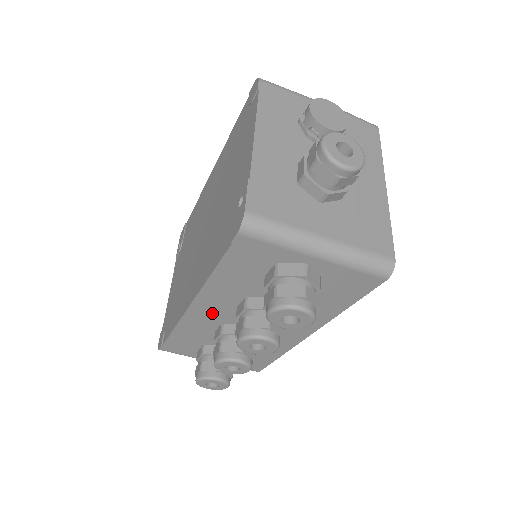
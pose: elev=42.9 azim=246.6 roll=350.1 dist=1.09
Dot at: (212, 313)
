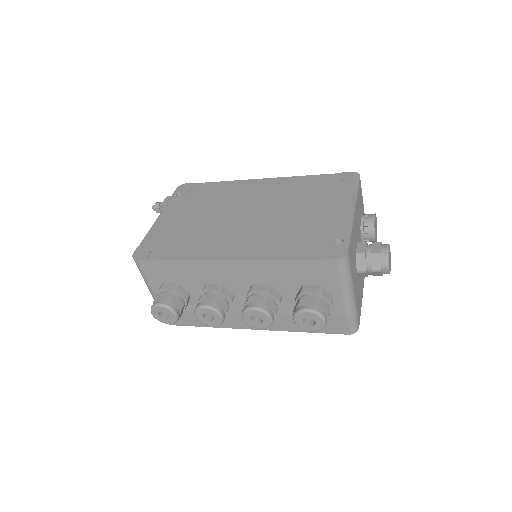
Dot at: (230, 274)
